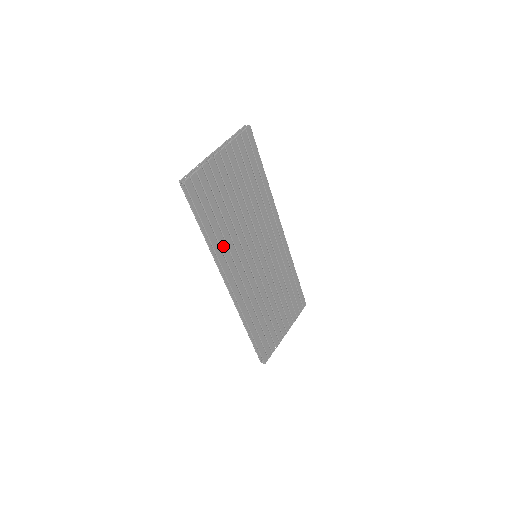
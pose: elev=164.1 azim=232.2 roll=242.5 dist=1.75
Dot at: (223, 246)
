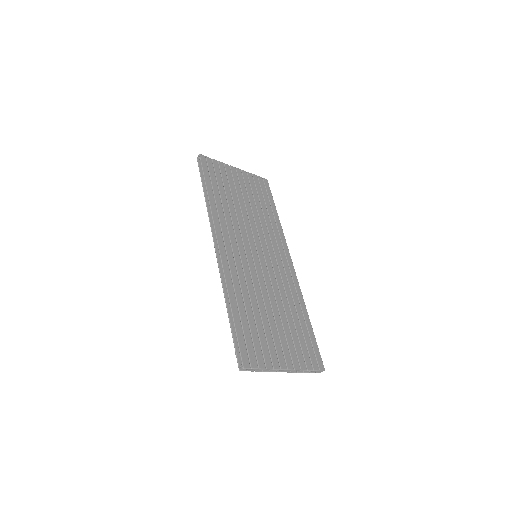
Dot at: (220, 212)
